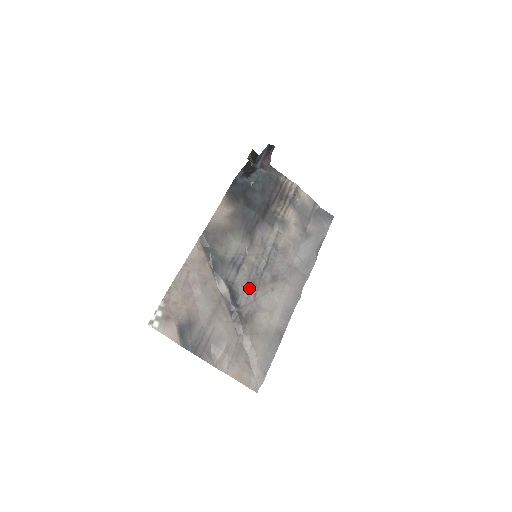
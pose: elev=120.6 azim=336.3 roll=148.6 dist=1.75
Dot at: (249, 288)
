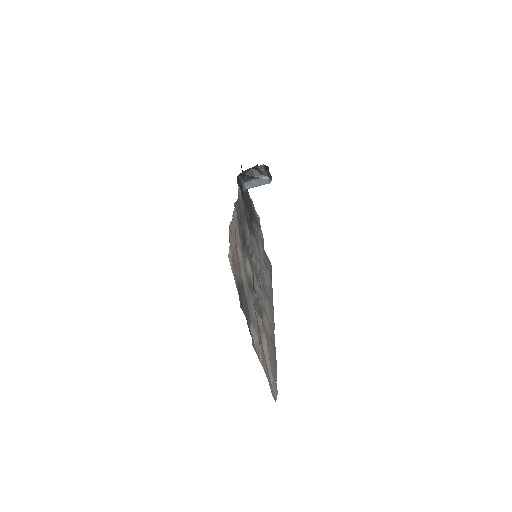
Dot at: (259, 283)
